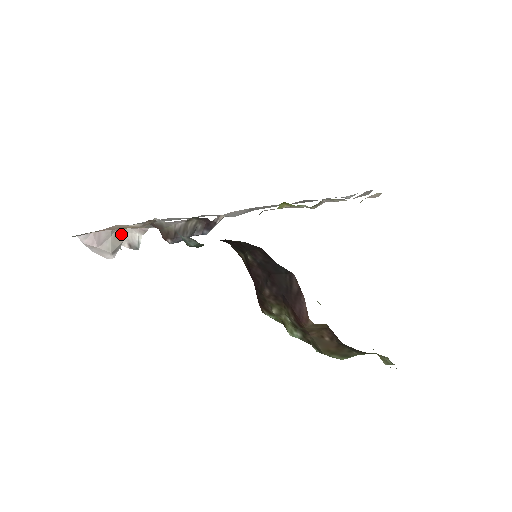
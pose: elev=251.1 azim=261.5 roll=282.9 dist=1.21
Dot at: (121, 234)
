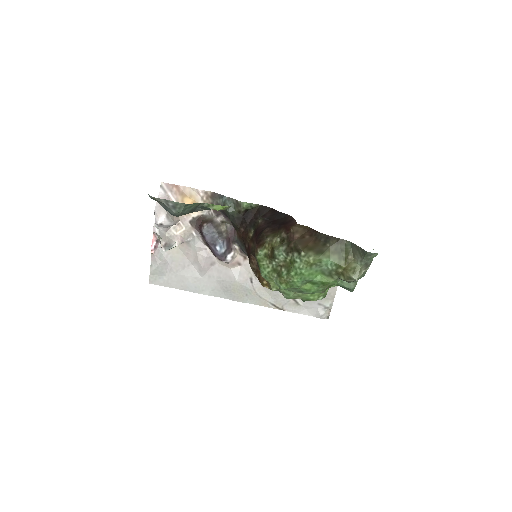
Dot at: (175, 218)
